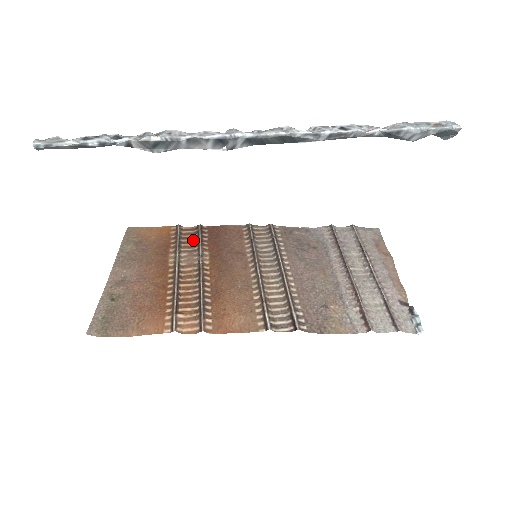
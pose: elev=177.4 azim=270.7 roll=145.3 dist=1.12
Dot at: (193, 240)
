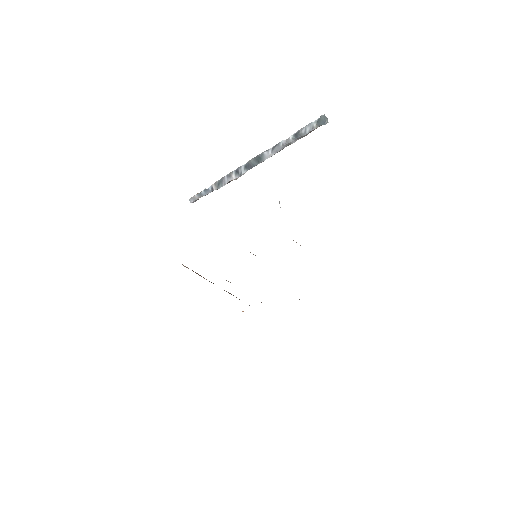
Dot at: occluded
